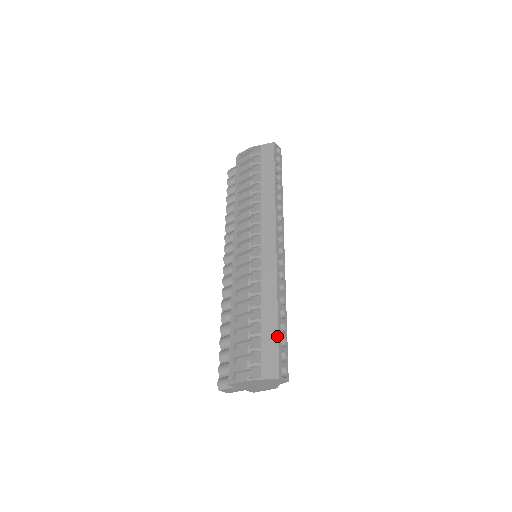
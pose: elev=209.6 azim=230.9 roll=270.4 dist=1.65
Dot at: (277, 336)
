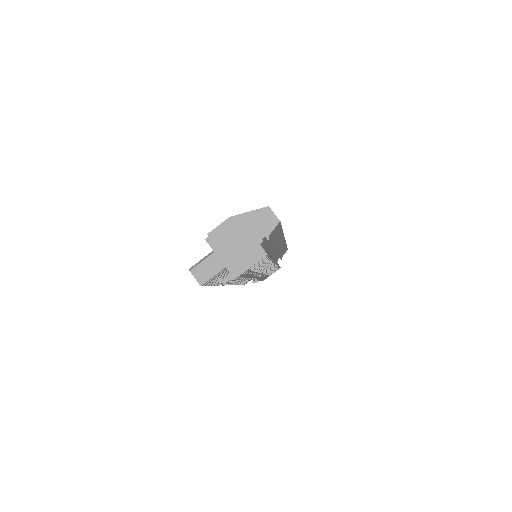
Dot at: occluded
